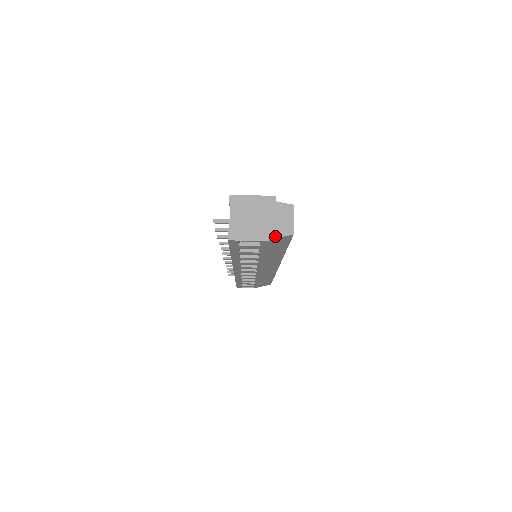
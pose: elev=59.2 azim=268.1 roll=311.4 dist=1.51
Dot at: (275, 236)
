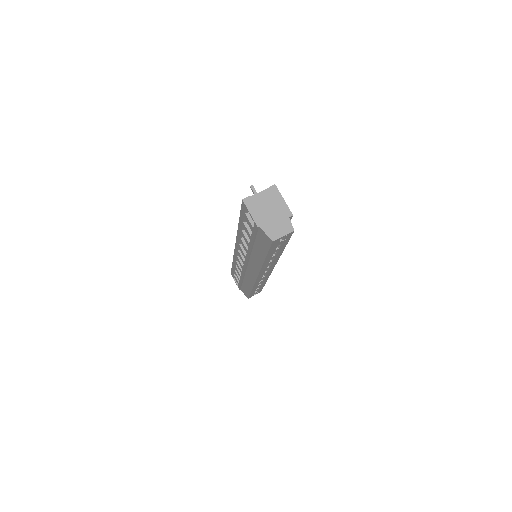
Dot at: (264, 229)
